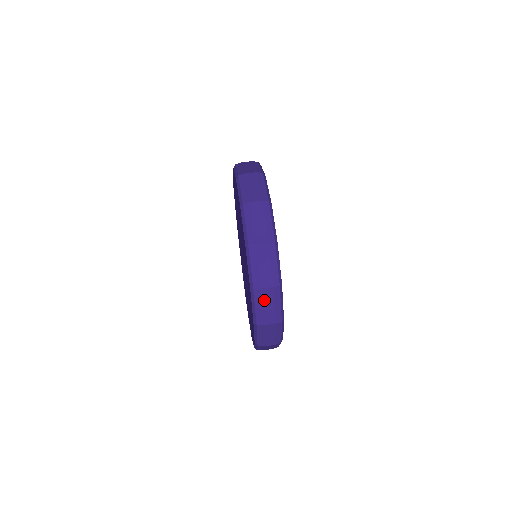
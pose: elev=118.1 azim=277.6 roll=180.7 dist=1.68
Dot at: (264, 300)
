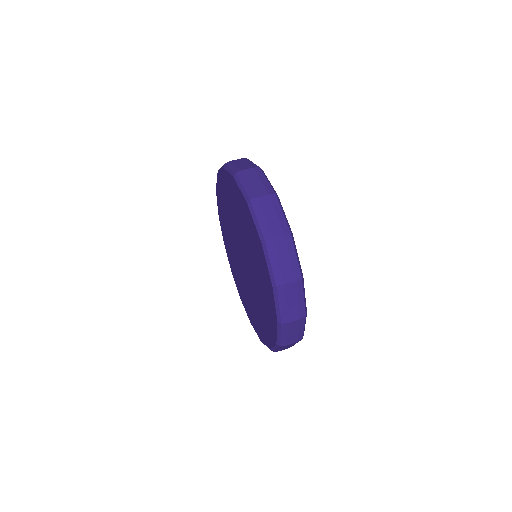
Dot at: (290, 329)
